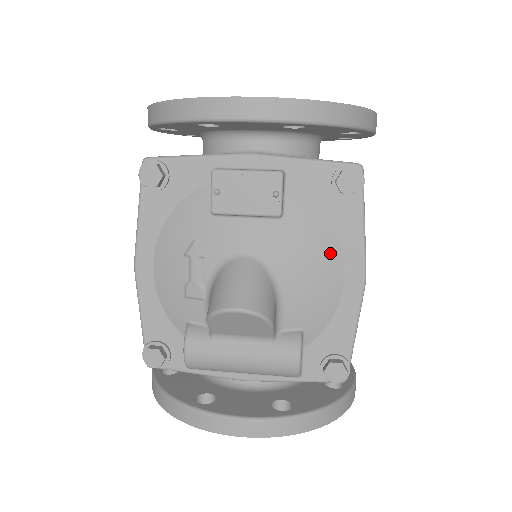
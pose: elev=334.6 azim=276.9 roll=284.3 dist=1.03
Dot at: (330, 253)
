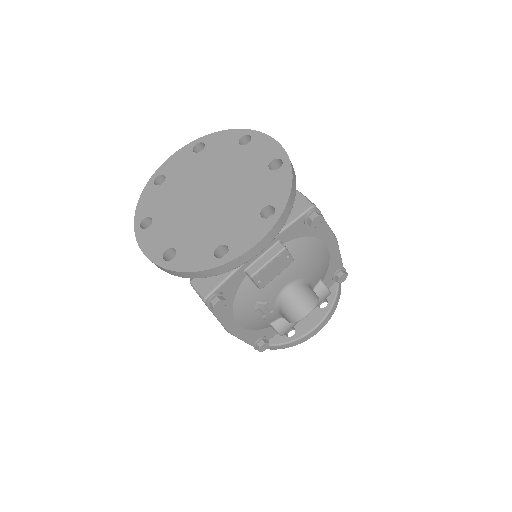
Dot at: (318, 247)
